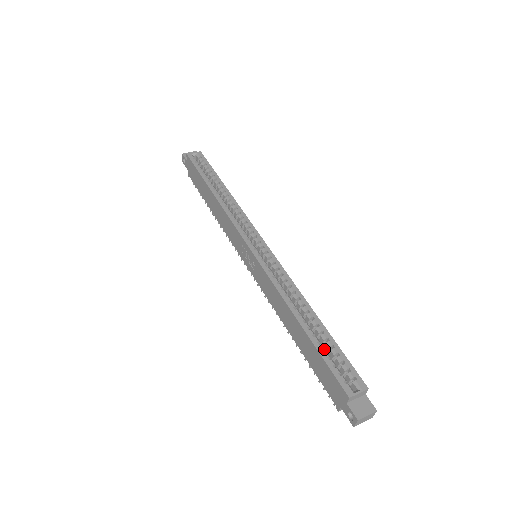
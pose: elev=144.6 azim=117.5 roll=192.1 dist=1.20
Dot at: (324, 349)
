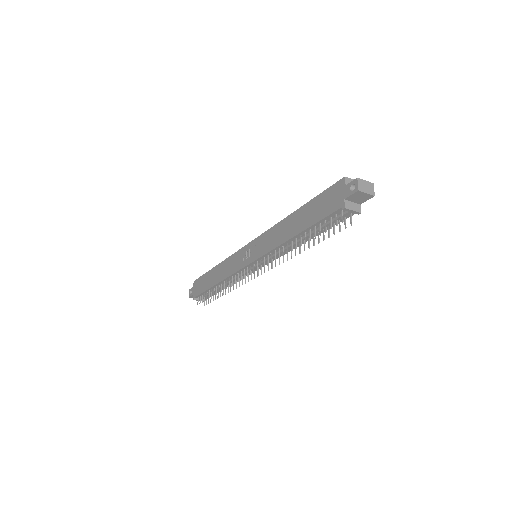
Dot at: occluded
